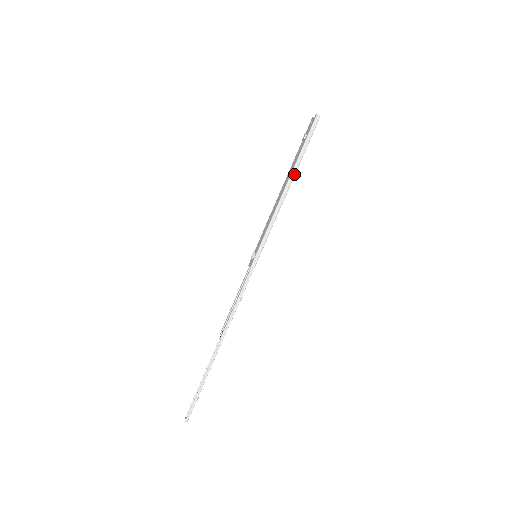
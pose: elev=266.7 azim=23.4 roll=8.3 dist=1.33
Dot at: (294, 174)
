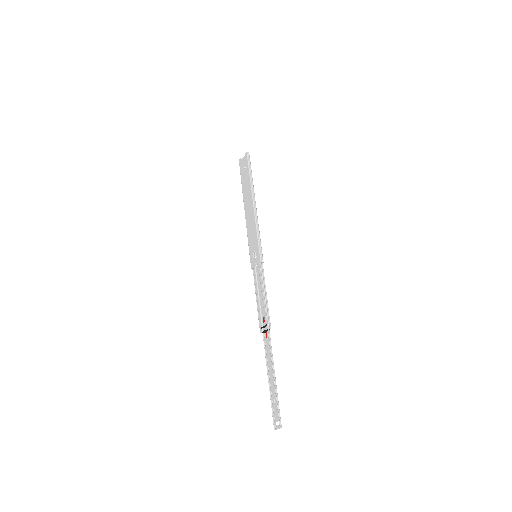
Dot at: occluded
